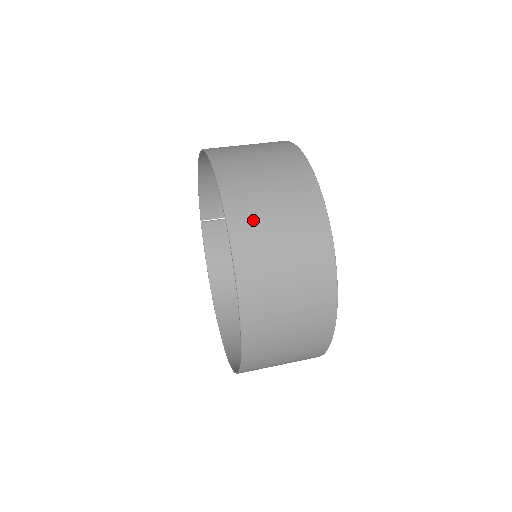
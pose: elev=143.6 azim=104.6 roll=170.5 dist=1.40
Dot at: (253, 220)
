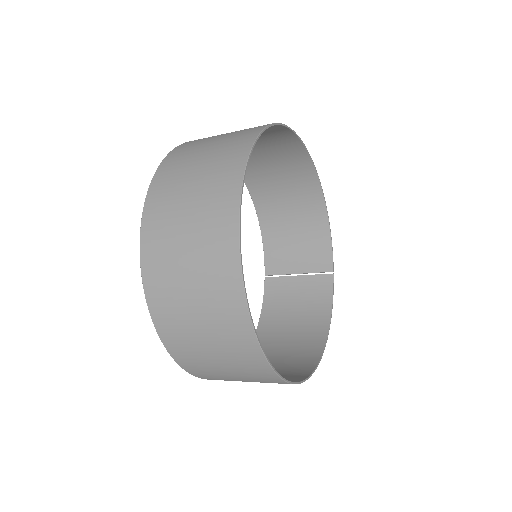
Dot at: (192, 147)
